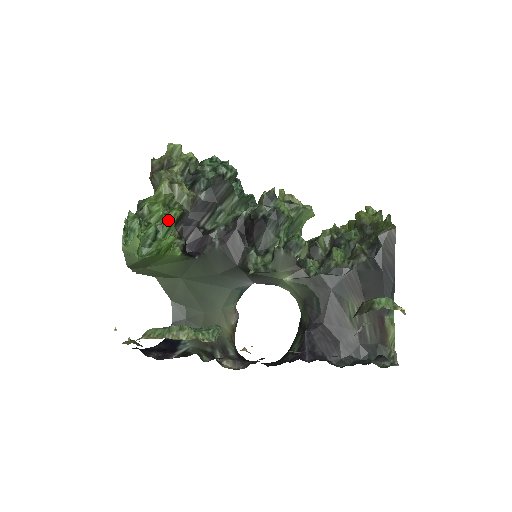
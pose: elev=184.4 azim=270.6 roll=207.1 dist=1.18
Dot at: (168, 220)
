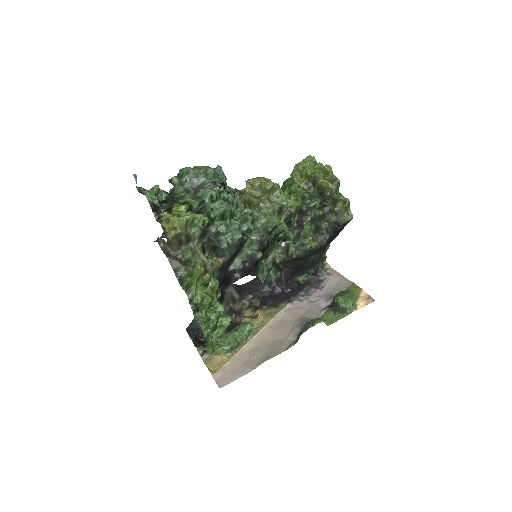
Dot at: (213, 297)
